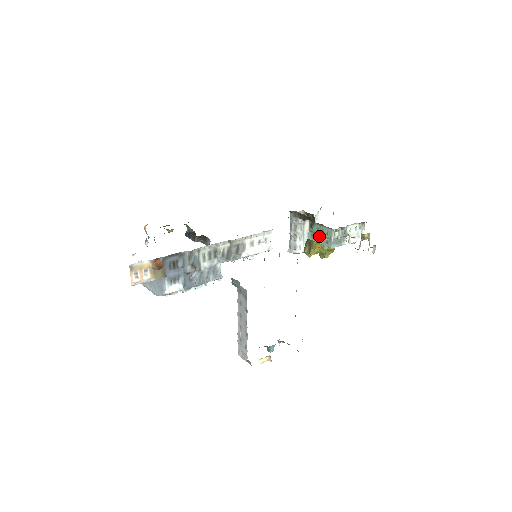
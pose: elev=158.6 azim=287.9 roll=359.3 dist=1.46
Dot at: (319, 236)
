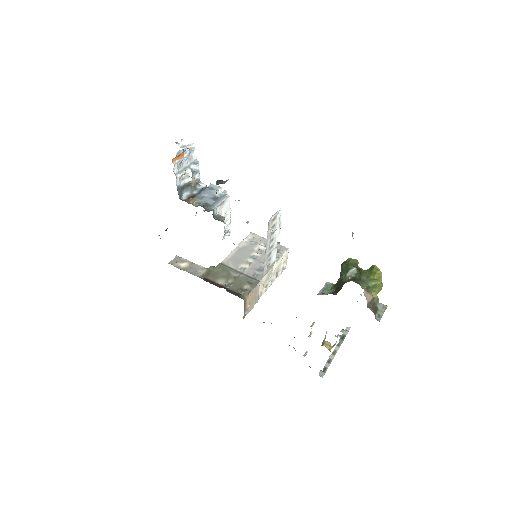
Dot at: occluded
